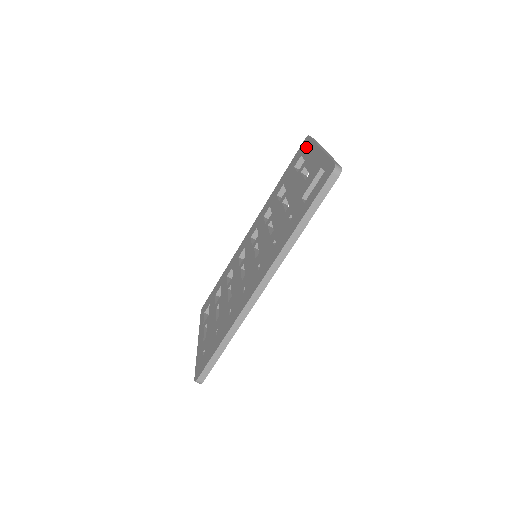
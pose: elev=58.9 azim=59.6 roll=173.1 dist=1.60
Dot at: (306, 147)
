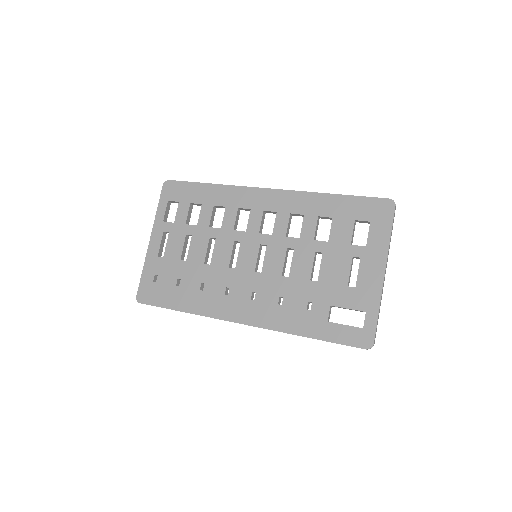
Dot at: (381, 224)
